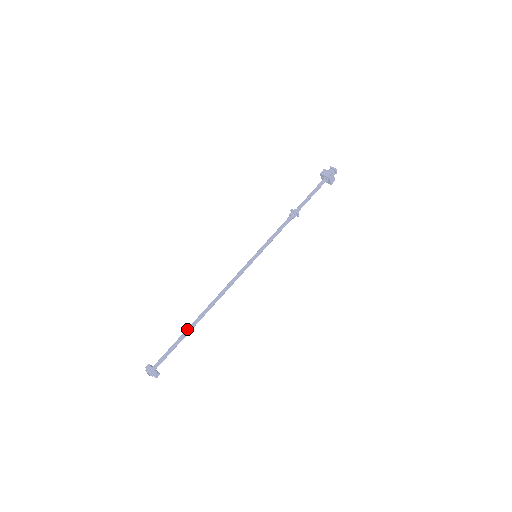
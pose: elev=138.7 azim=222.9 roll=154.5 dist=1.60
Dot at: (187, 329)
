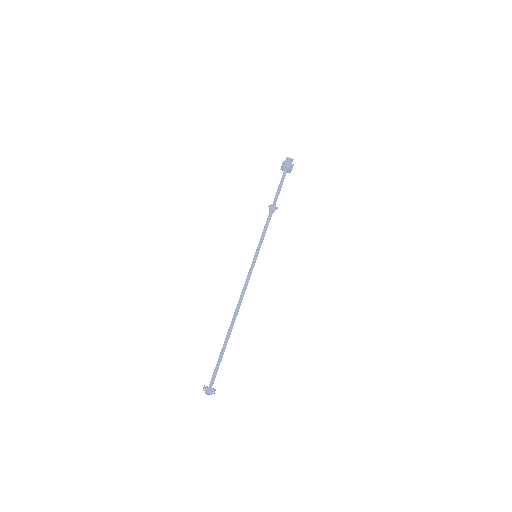
Dot at: (225, 342)
